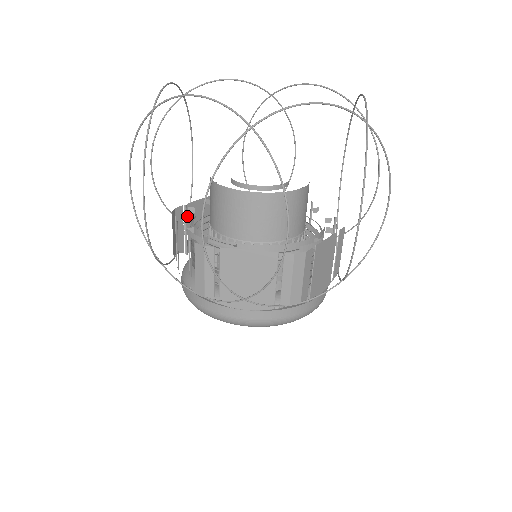
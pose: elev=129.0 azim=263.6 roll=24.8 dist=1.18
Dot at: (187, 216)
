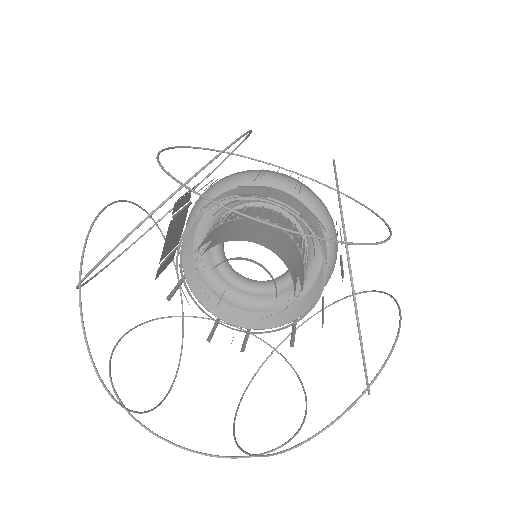
Dot at: occluded
